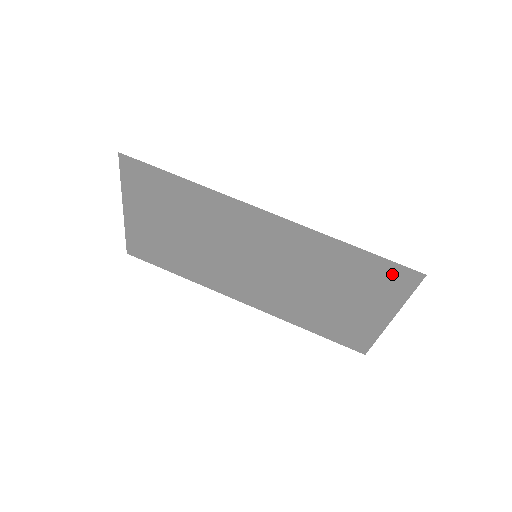
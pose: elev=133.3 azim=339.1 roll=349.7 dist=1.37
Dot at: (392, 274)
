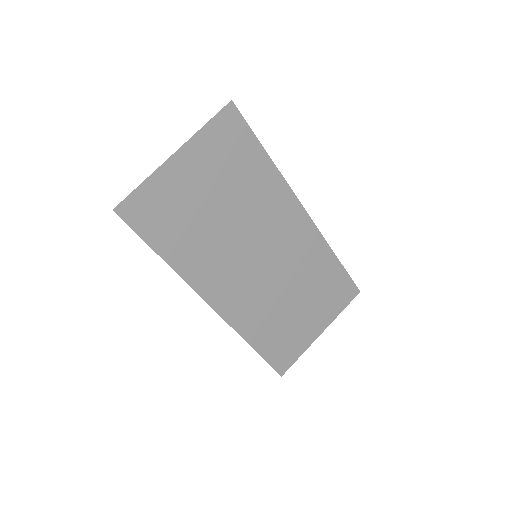
Dot at: (345, 288)
